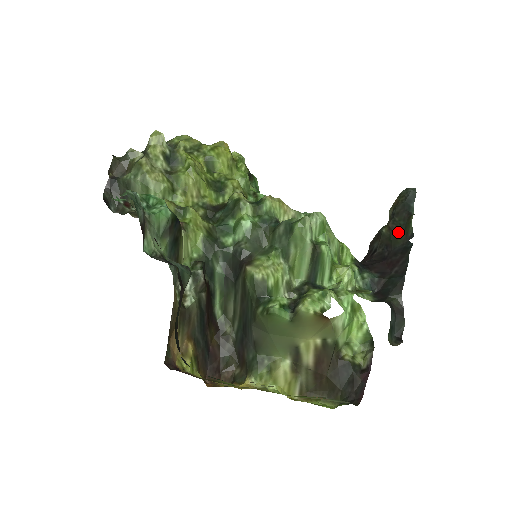
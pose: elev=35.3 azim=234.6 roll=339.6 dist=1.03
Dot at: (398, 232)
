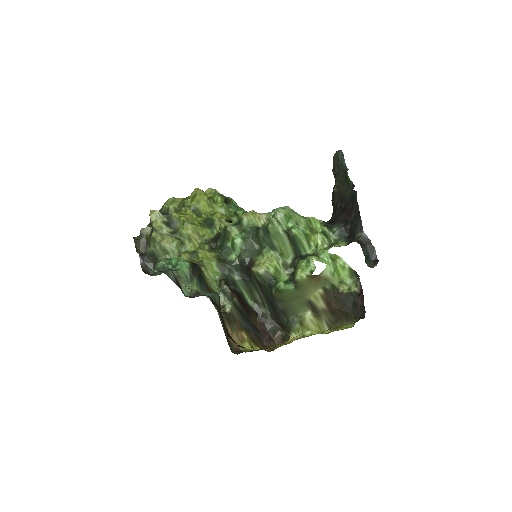
Dot at: (344, 187)
